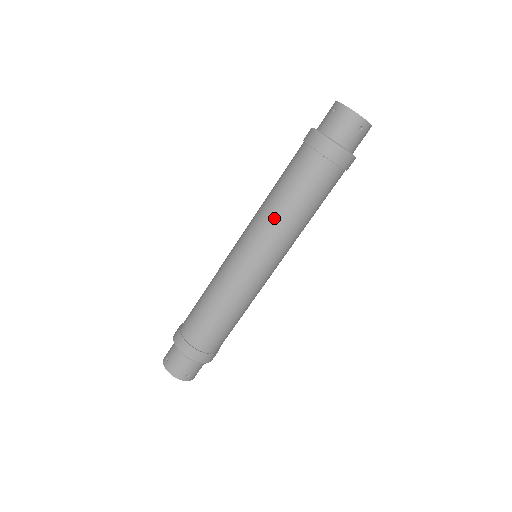
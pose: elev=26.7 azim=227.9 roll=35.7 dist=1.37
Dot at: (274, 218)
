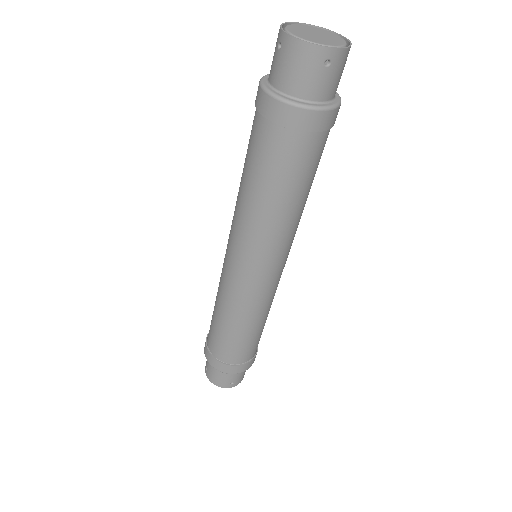
Dot at: (250, 221)
